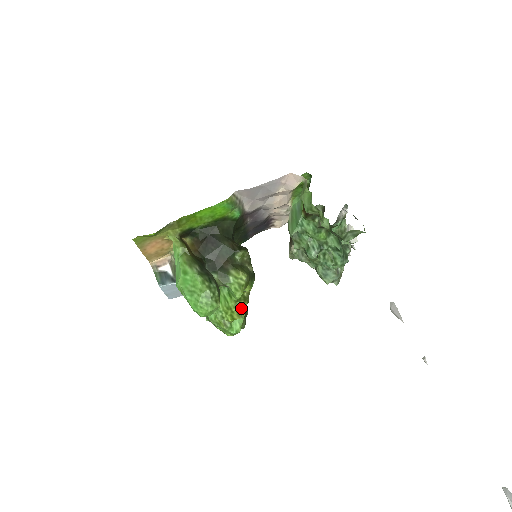
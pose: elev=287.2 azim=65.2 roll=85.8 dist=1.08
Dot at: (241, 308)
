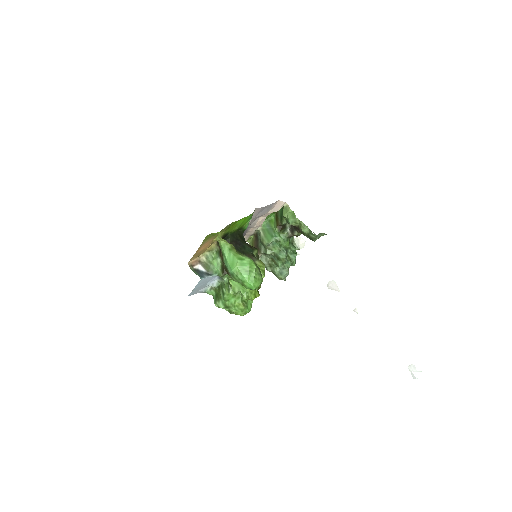
Dot at: occluded
